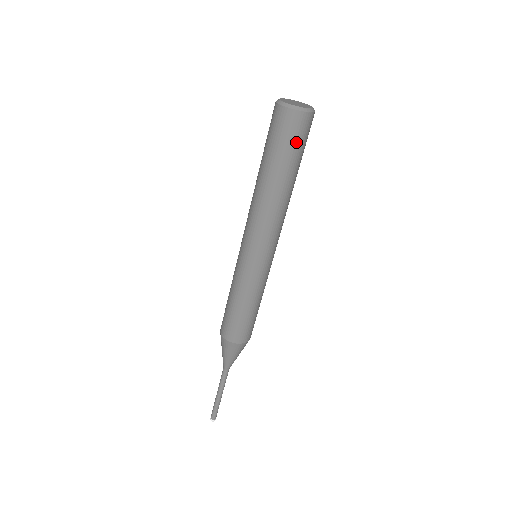
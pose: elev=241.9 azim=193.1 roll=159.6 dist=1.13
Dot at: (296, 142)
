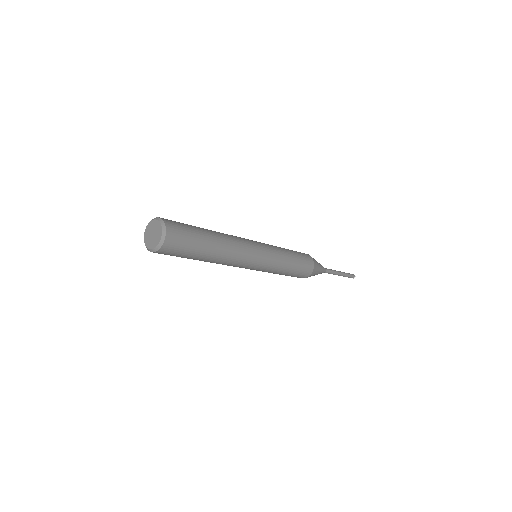
Dot at: (178, 254)
